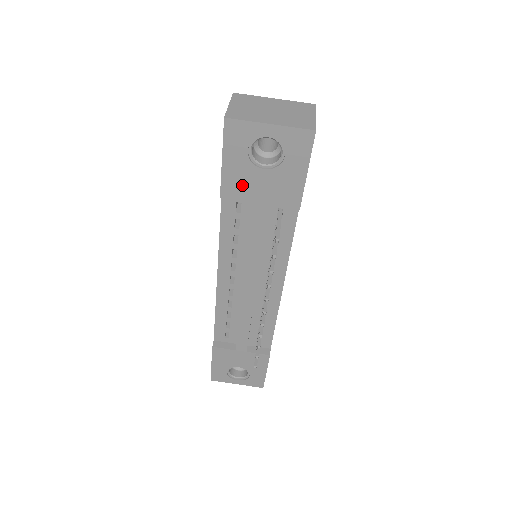
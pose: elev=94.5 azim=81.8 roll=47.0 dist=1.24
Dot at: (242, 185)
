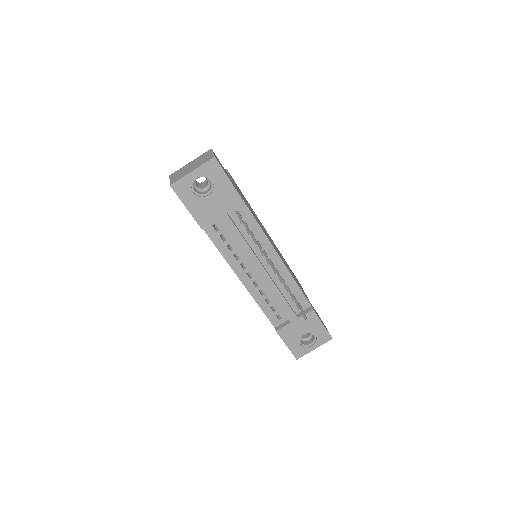
Dot at: (206, 212)
